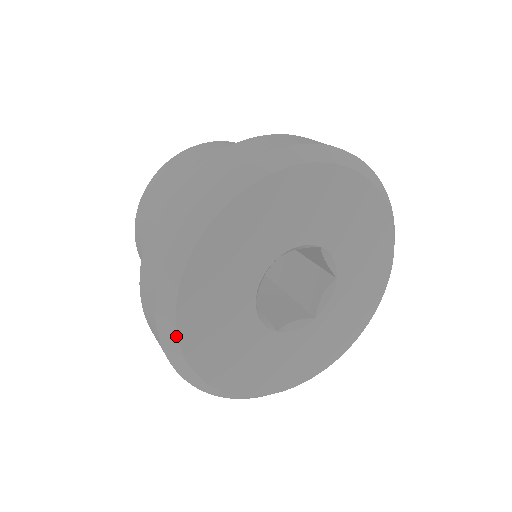
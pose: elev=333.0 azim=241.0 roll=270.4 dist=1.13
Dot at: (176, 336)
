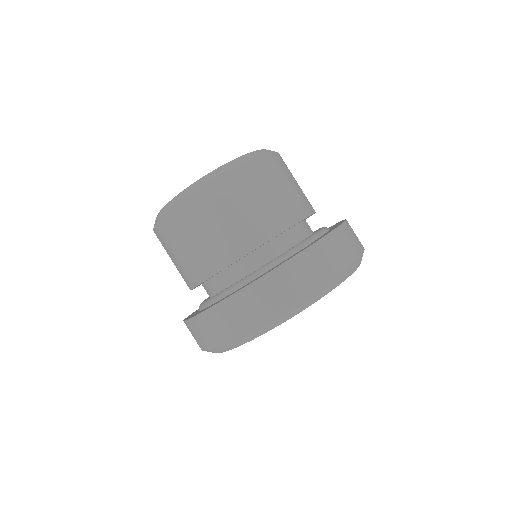
Dot at: (280, 324)
